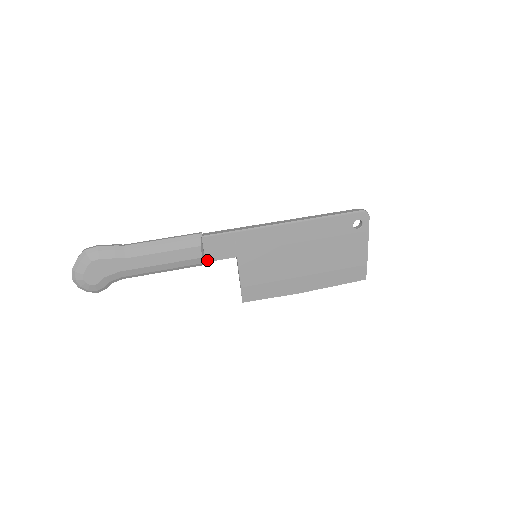
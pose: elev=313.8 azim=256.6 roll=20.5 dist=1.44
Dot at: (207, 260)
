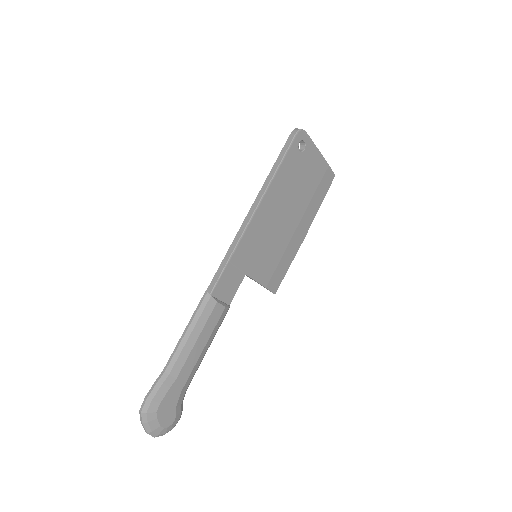
Dot at: (229, 303)
